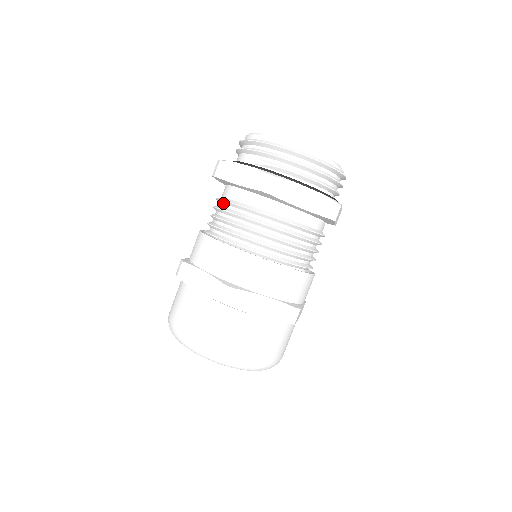
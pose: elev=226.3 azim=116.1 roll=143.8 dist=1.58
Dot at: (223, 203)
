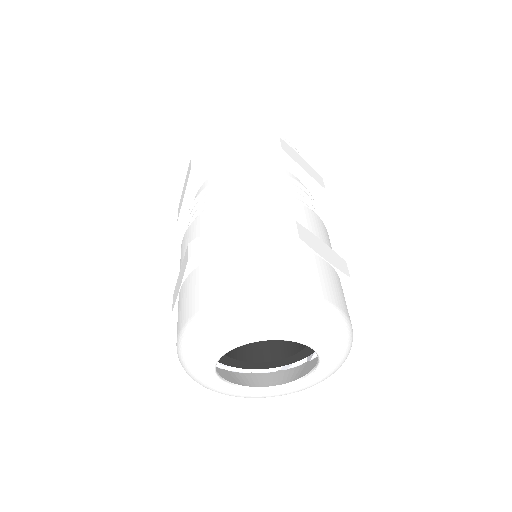
Dot at: occluded
